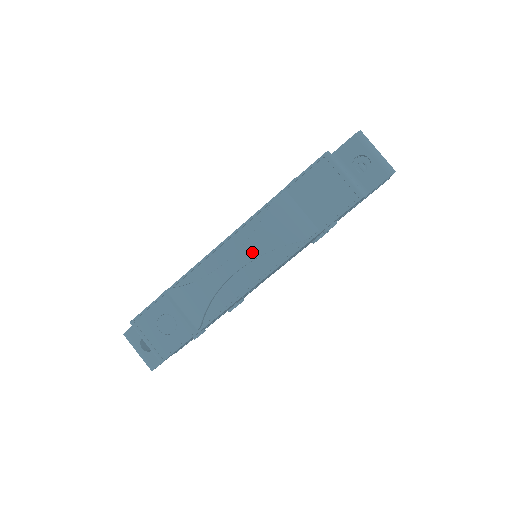
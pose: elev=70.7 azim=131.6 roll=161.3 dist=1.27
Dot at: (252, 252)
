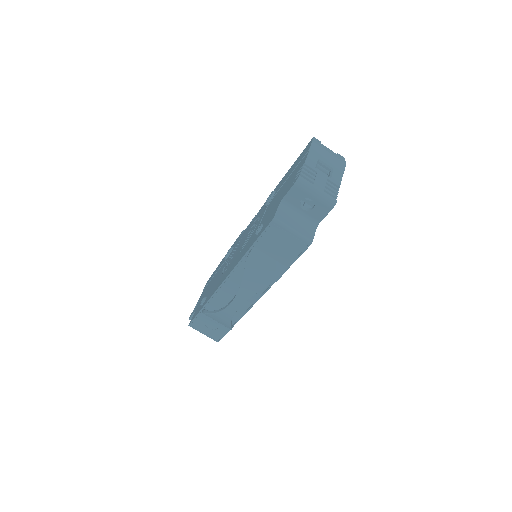
Dot at: (245, 296)
